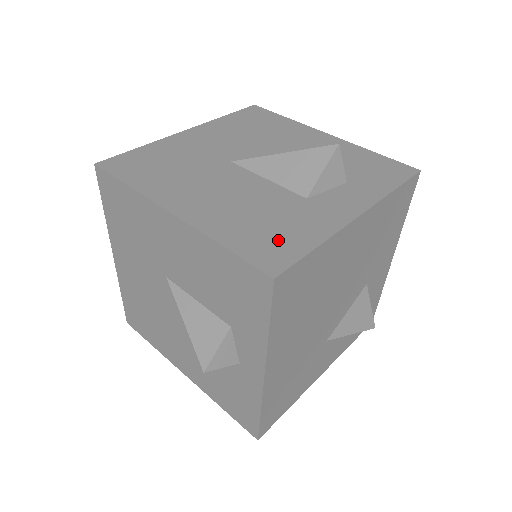
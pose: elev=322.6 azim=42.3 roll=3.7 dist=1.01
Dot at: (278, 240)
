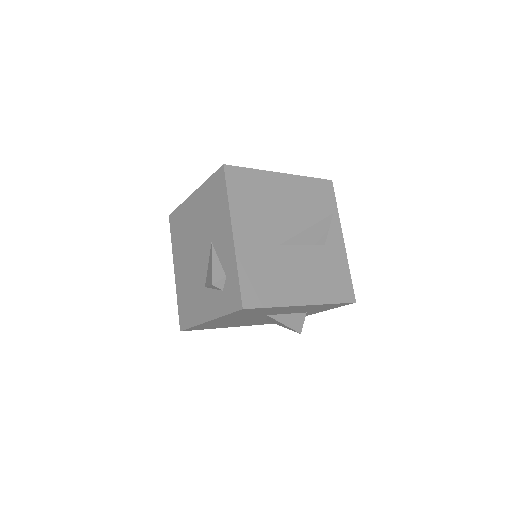
Dot at: (341, 282)
